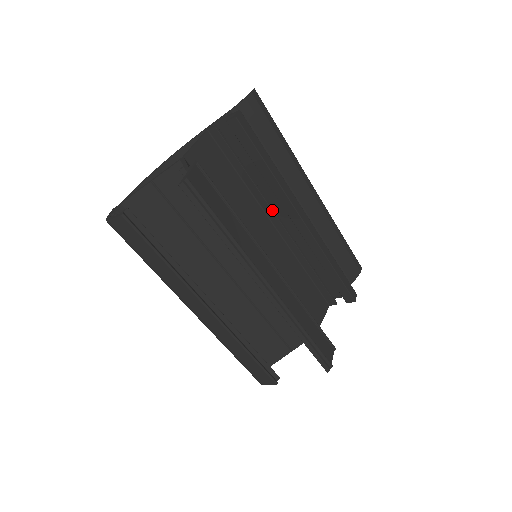
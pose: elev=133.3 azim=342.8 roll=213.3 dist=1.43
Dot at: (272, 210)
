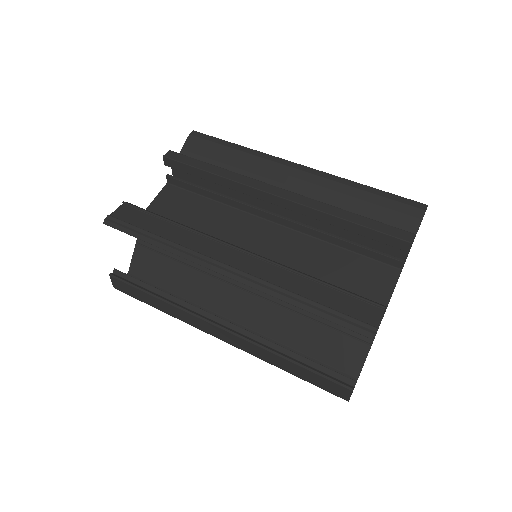
Dot at: (252, 207)
